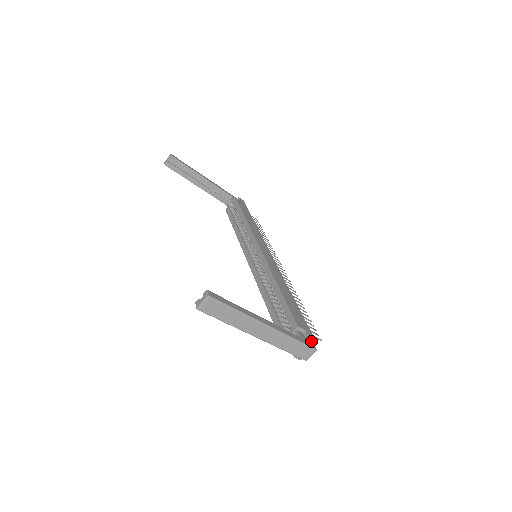
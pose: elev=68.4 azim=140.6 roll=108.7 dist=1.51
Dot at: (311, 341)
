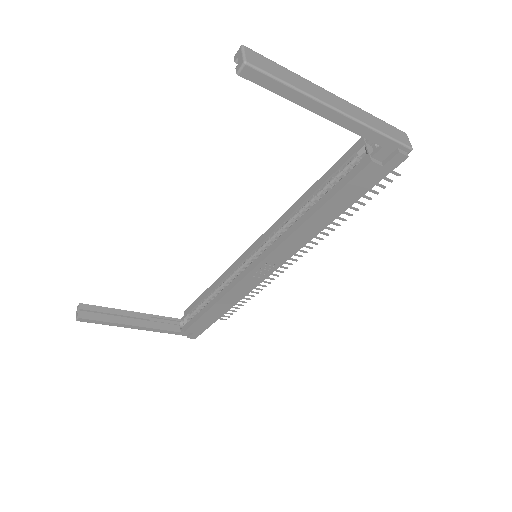
Dot at: occluded
